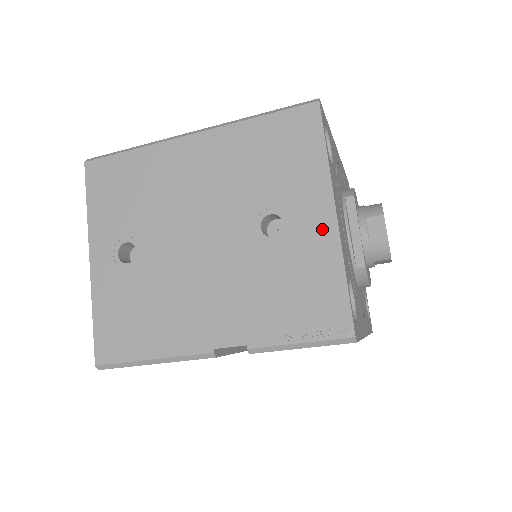
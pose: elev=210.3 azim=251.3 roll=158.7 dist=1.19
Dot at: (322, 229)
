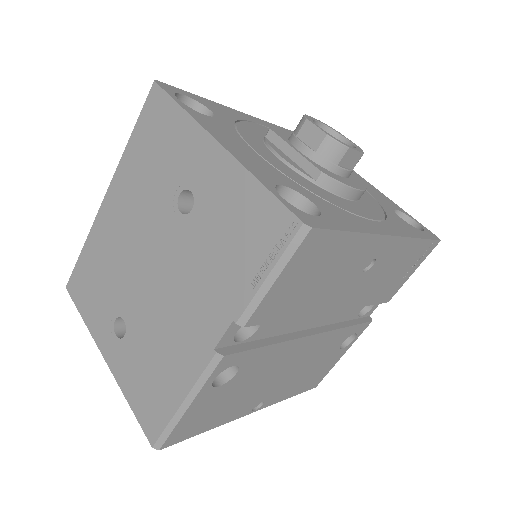
Dot at: (217, 164)
